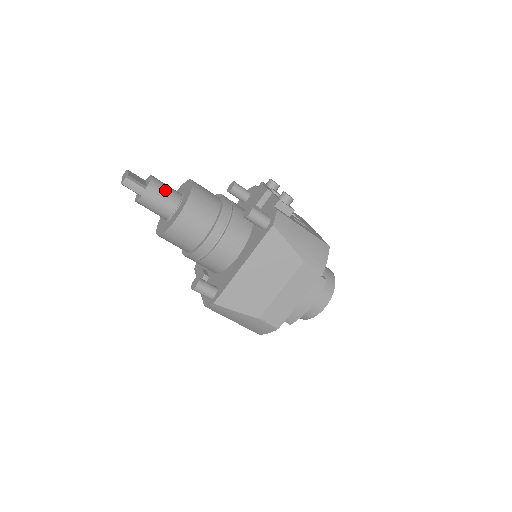
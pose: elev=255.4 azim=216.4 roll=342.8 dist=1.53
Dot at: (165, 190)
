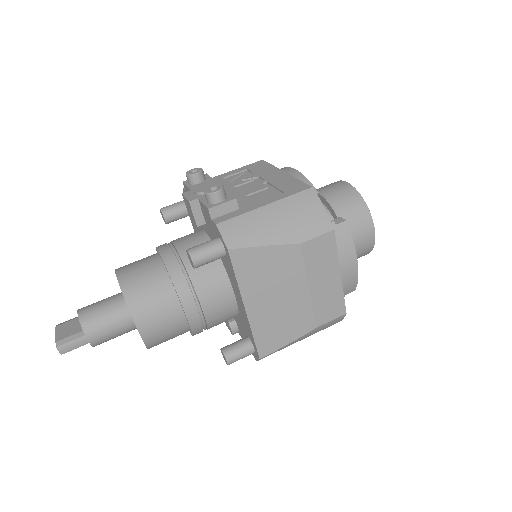
Dot at: (103, 313)
